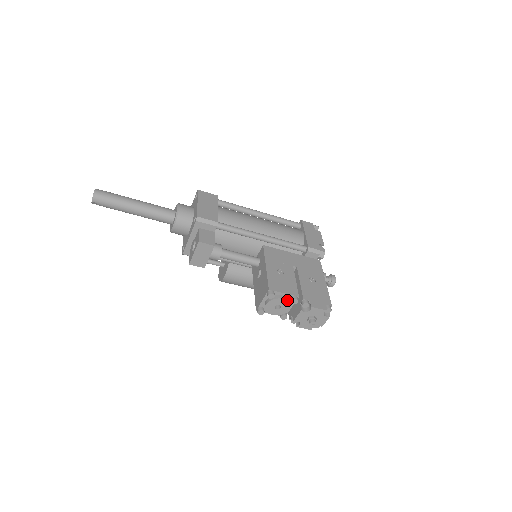
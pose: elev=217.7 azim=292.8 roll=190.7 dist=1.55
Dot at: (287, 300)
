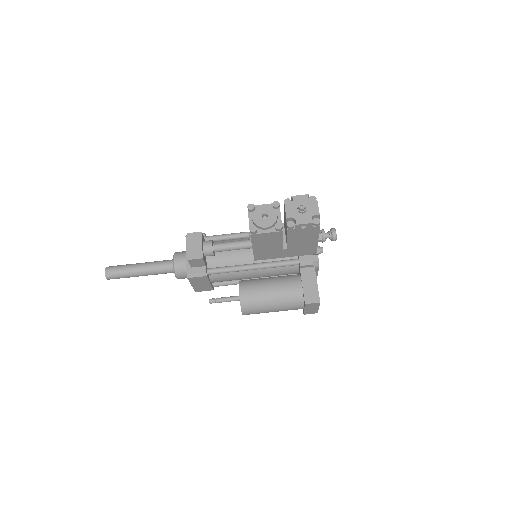
Dot at: (268, 206)
